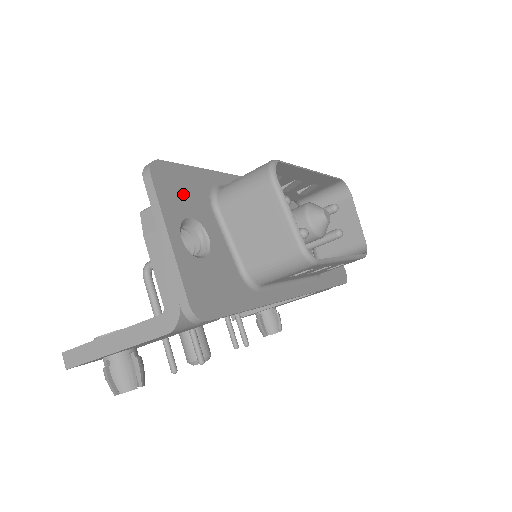
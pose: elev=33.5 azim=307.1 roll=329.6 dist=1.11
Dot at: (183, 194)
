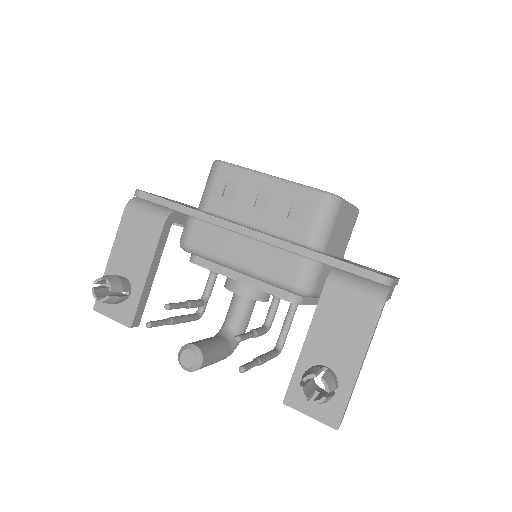
Dot at: (194, 207)
